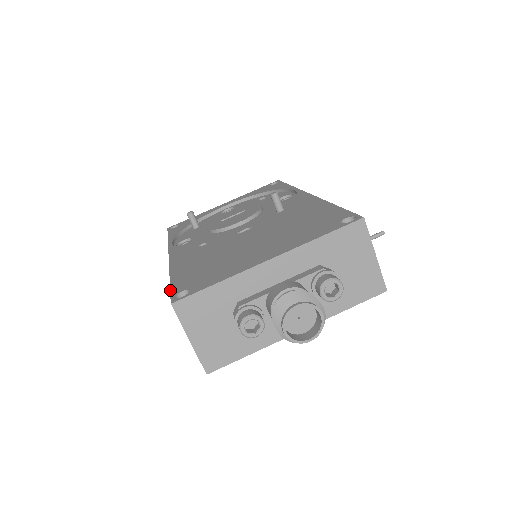
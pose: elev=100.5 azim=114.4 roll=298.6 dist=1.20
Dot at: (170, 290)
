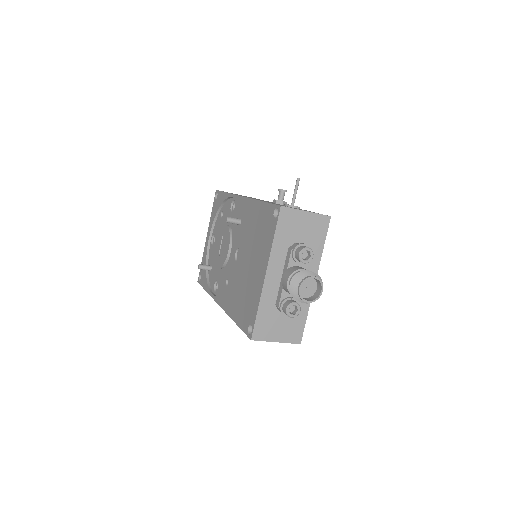
Dot at: (243, 331)
